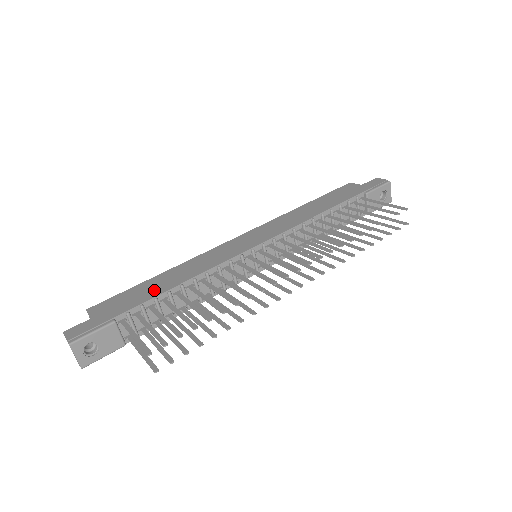
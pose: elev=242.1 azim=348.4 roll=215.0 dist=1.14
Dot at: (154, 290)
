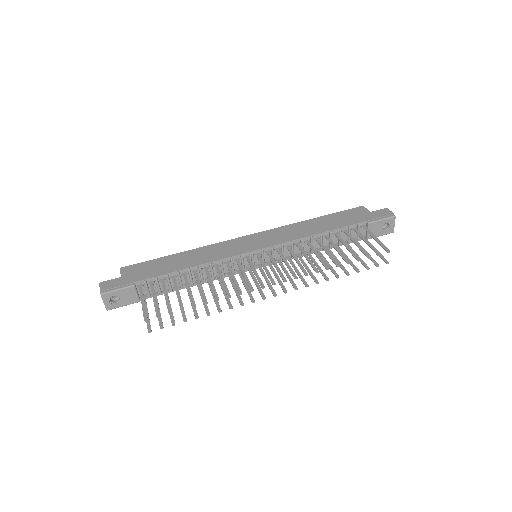
Dot at: (169, 267)
